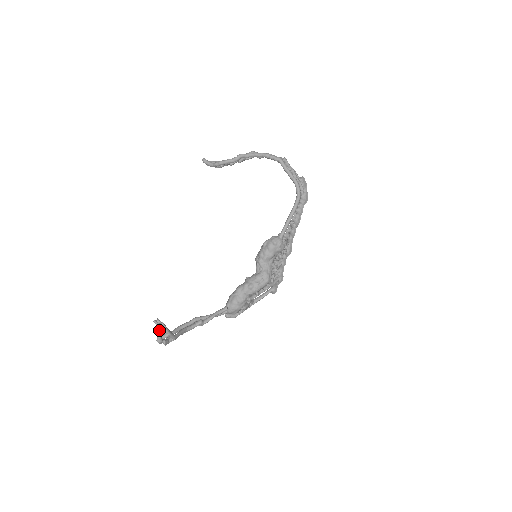
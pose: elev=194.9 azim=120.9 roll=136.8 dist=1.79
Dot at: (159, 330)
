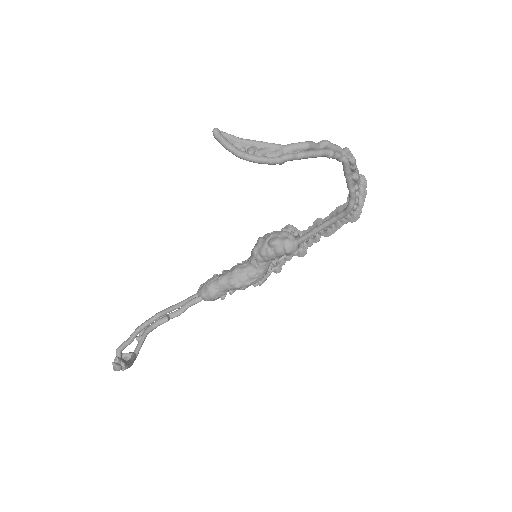
Dot at: (119, 370)
